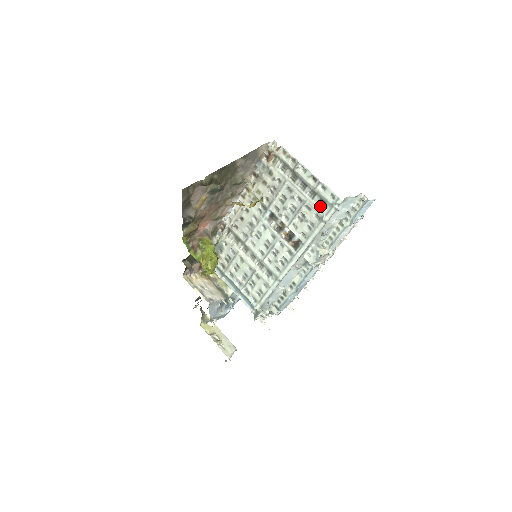
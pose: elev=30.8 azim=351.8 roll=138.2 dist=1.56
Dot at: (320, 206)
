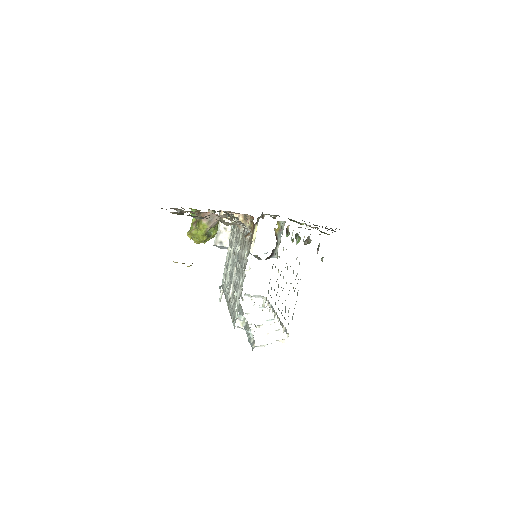
Dot at: occluded
